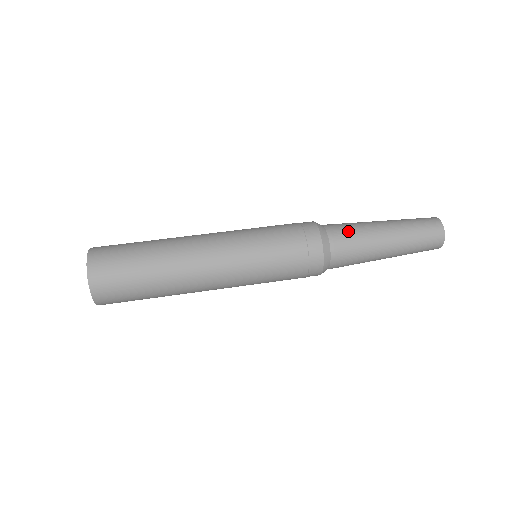
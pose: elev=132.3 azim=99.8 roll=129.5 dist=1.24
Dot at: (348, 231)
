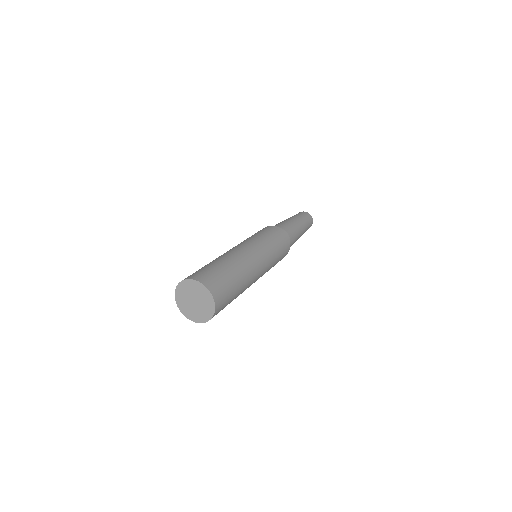
Dot at: (282, 224)
